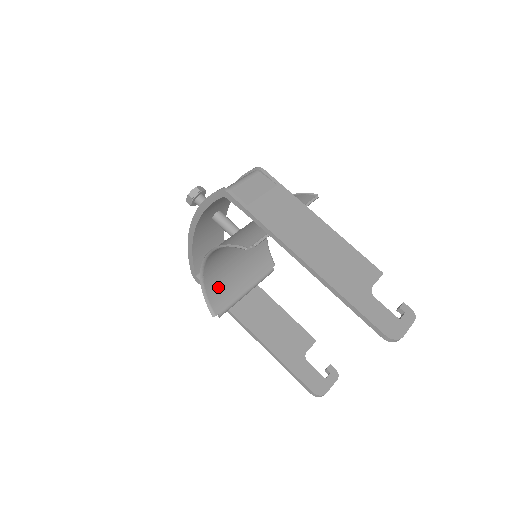
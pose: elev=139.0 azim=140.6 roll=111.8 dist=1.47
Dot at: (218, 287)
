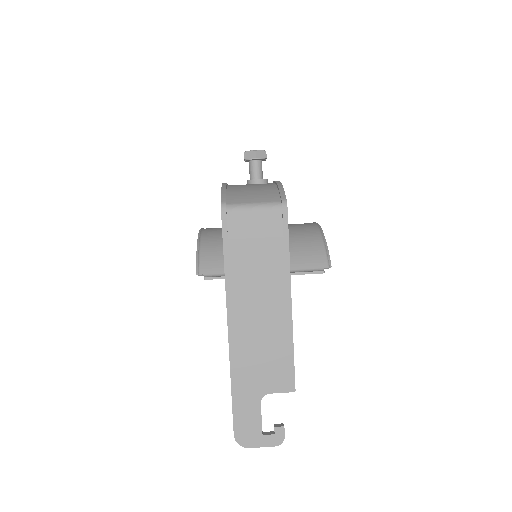
Dot at: occluded
